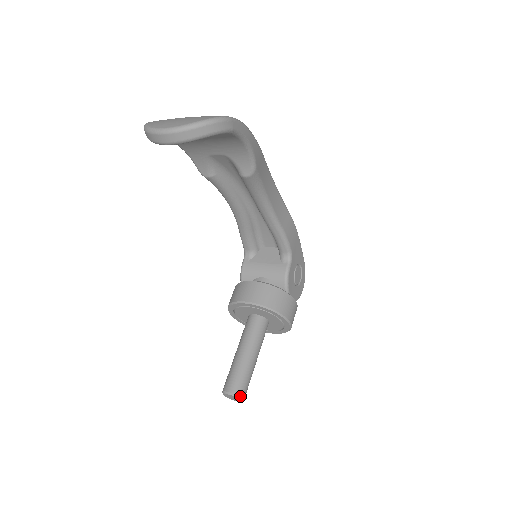
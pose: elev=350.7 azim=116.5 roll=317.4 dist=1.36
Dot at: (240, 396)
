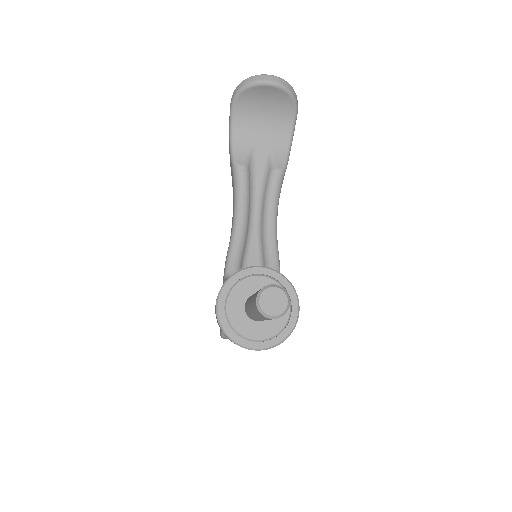
Dot at: (288, 294)
